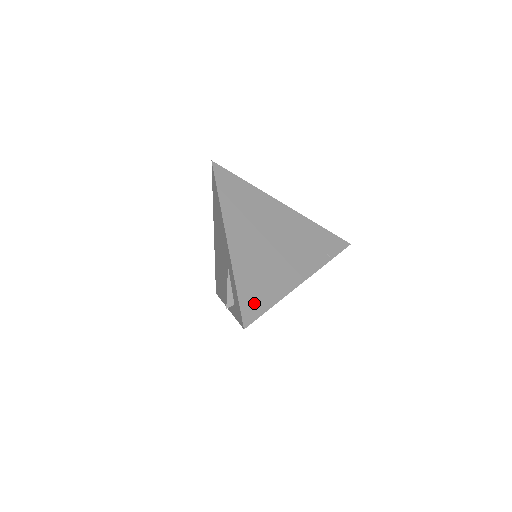
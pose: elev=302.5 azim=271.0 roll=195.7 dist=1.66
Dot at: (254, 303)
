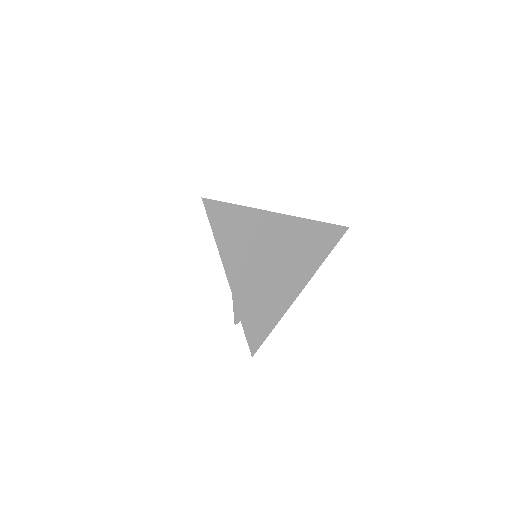
Dot at: (259, 332)
